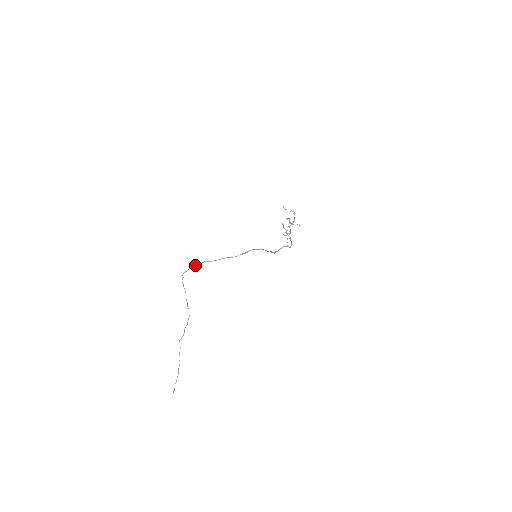
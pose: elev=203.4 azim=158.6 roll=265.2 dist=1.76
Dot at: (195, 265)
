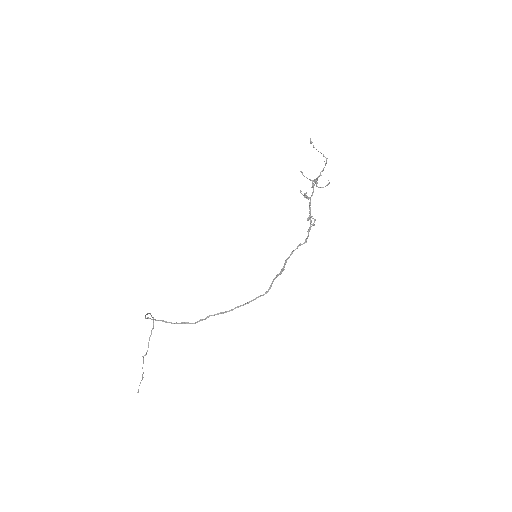
Dot at: occluded
